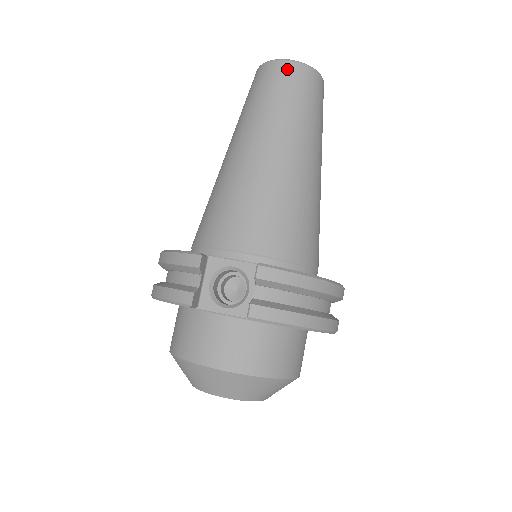
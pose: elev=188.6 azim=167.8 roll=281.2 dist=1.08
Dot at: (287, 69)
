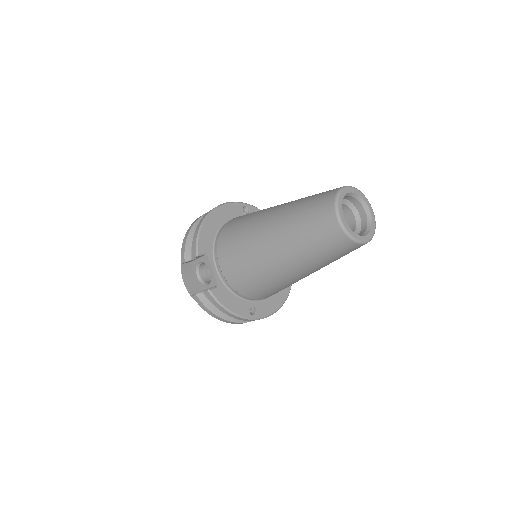
Dot at: (331, 226)
